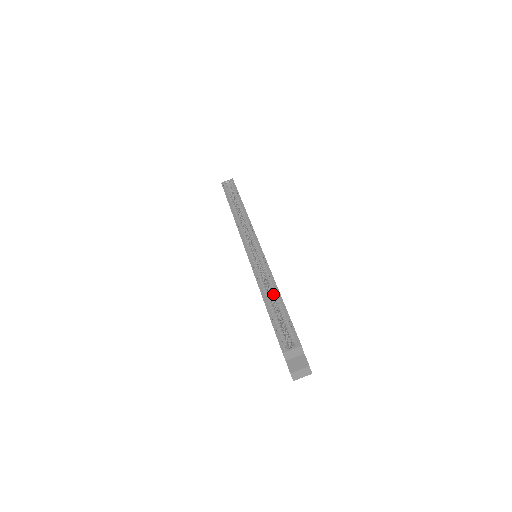
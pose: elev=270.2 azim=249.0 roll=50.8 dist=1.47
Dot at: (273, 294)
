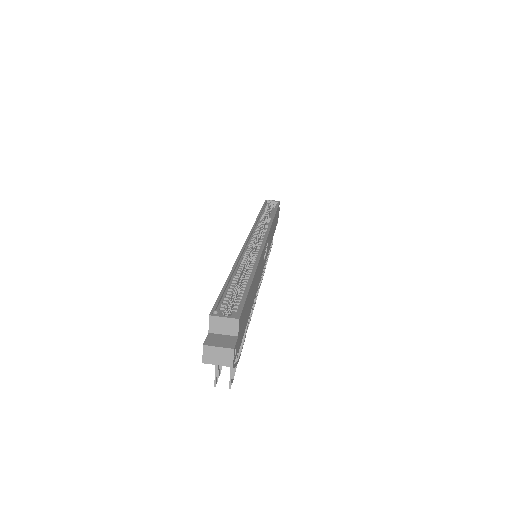
Dot at: (246, 274)
